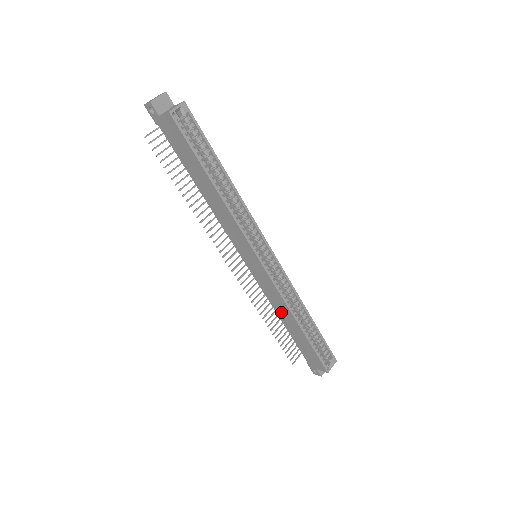
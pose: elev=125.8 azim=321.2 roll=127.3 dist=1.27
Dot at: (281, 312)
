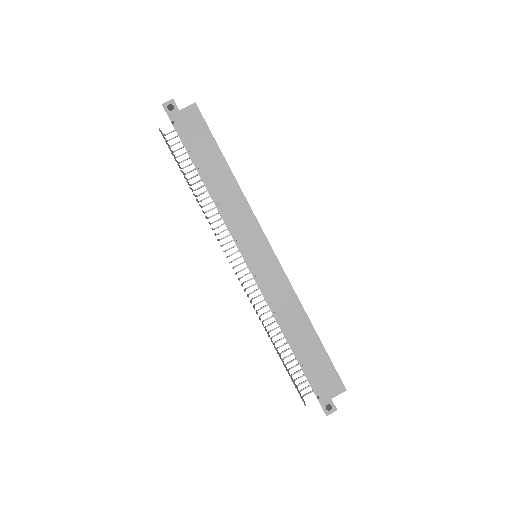
Dot at: (289, 318)
